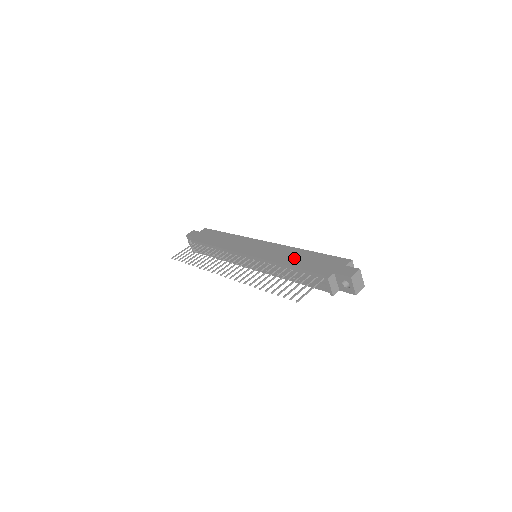
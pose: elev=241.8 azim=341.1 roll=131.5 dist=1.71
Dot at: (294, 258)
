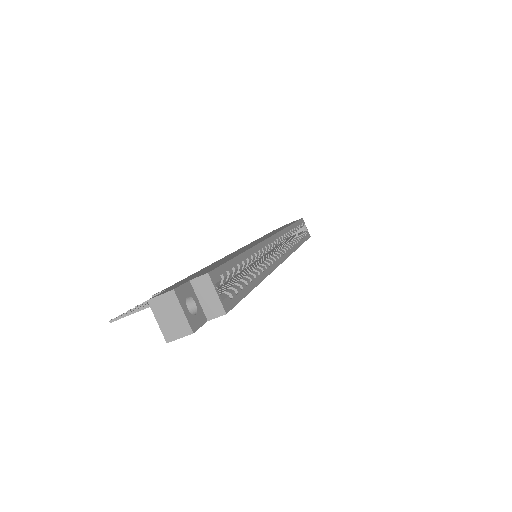
Dot at: (221, 260)
